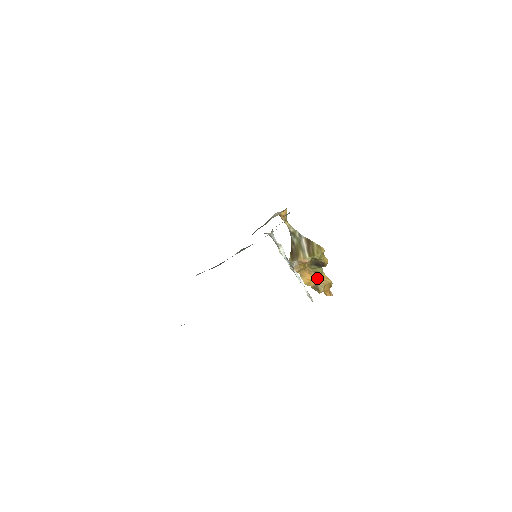
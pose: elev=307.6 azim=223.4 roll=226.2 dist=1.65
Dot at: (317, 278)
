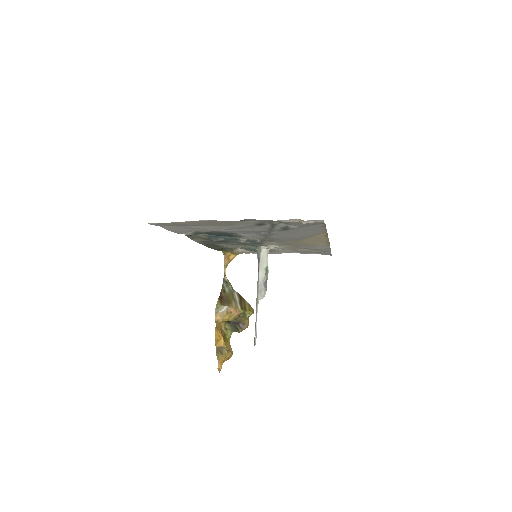
Dot at: (225, 341)
